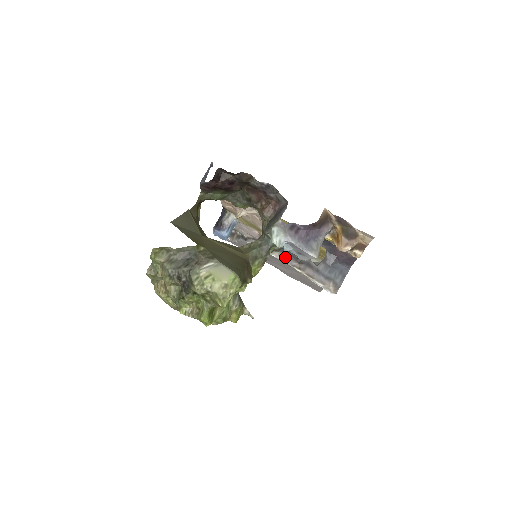
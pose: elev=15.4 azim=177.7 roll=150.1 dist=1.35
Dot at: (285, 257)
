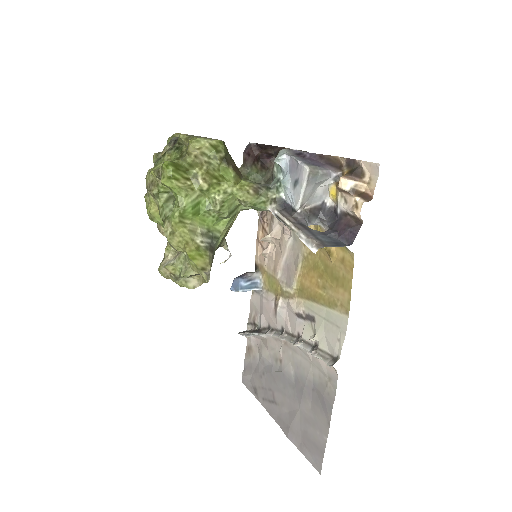
Dot at: (281, 210)
